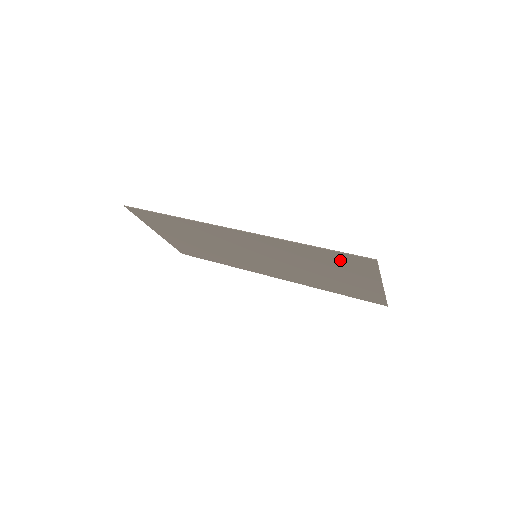
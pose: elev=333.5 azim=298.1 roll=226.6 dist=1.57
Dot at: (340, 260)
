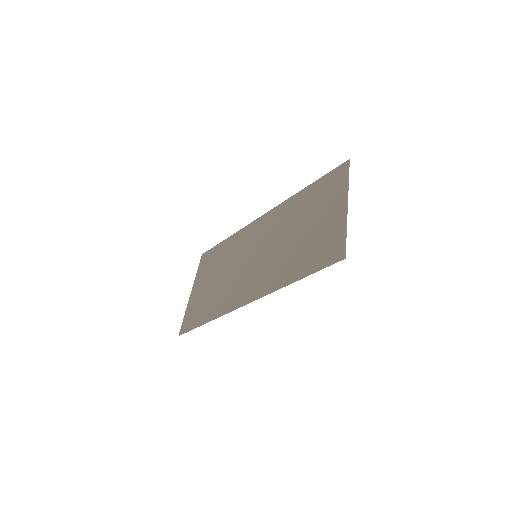
Dot at: (324, 187)
